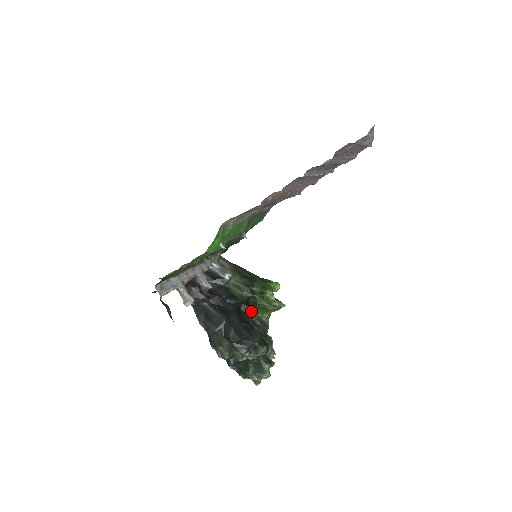
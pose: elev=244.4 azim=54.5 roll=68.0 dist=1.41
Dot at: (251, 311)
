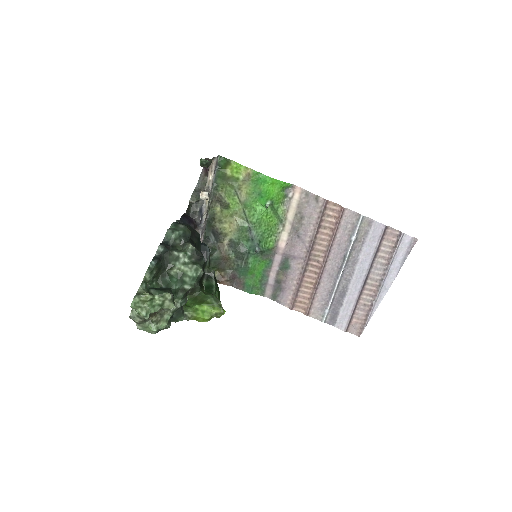
Dot at: occluded
